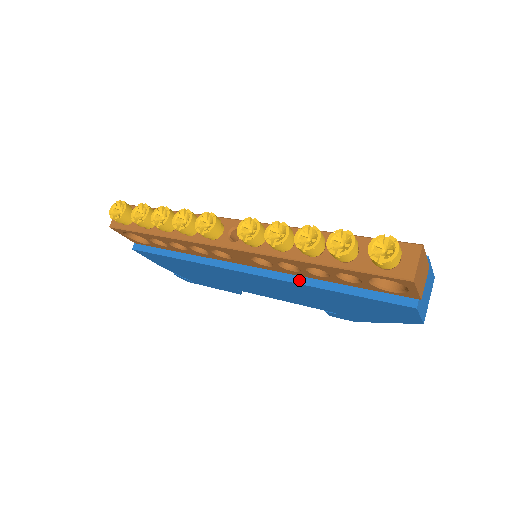
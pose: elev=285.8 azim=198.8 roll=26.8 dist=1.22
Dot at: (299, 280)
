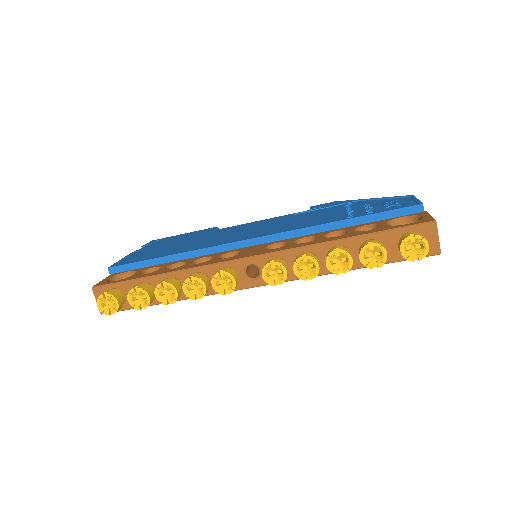
Dot at: occluded
